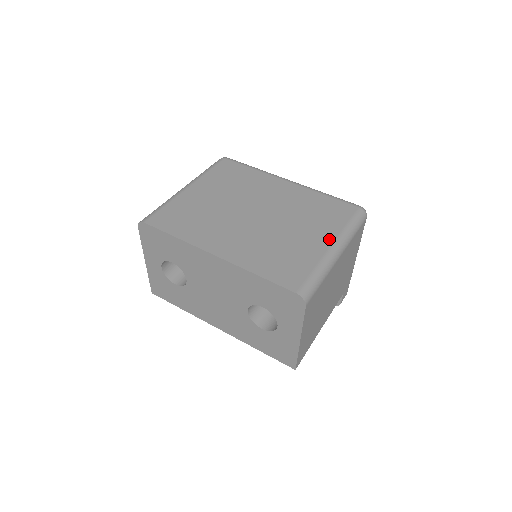
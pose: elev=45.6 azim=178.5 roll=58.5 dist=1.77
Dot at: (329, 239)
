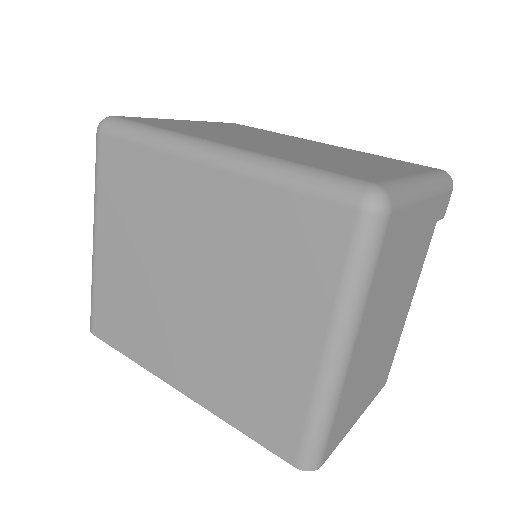
Dot at: (316, 335)
